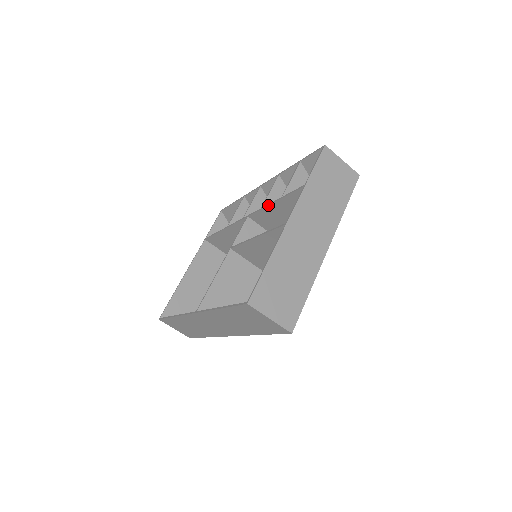
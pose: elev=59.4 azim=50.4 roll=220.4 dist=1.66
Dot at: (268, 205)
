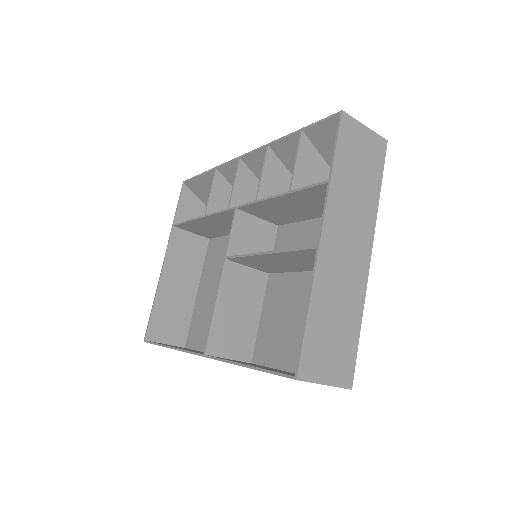
Dot at: (268, 199)
